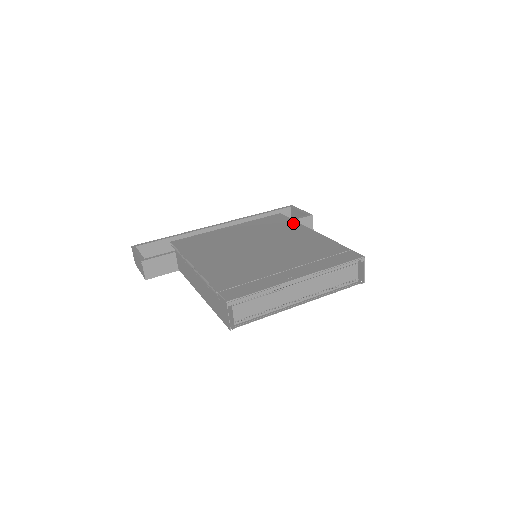
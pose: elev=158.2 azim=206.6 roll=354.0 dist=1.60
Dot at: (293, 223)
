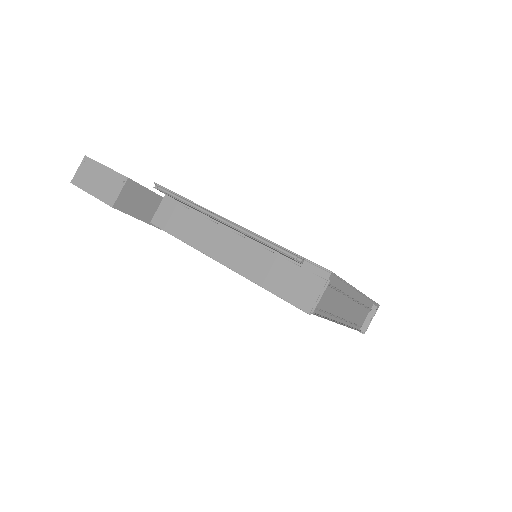
Dot at: occluded
